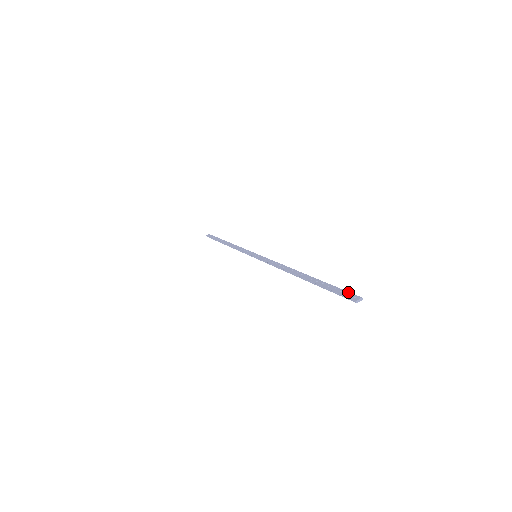
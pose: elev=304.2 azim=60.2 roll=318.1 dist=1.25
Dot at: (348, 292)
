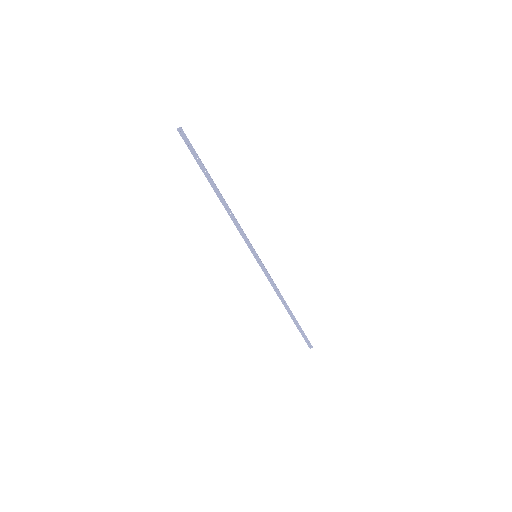
Dot at: (309, 341)
